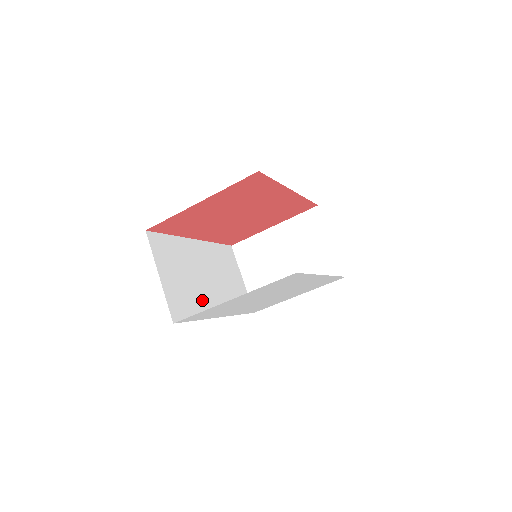
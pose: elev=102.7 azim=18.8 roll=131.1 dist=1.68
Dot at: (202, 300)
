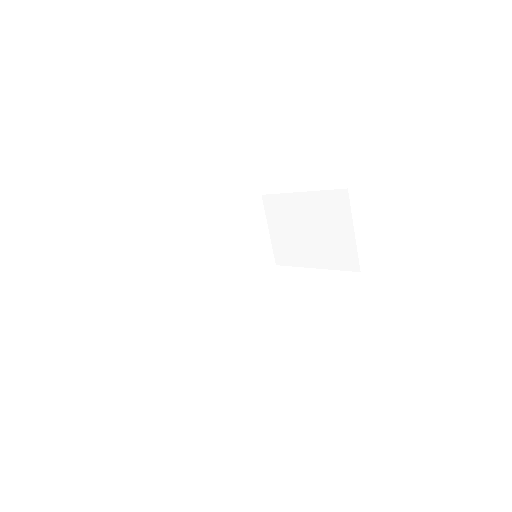
Dot at: (205, 283)
